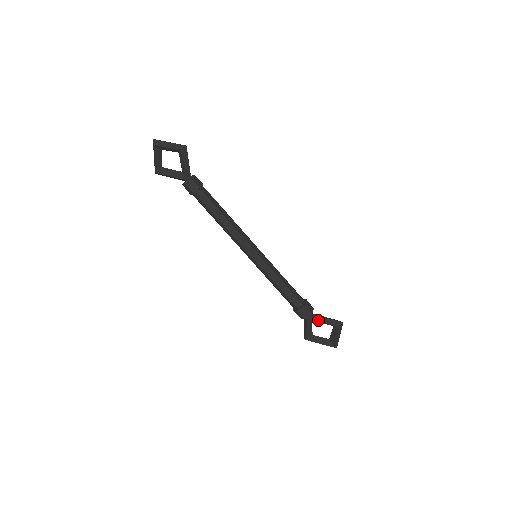
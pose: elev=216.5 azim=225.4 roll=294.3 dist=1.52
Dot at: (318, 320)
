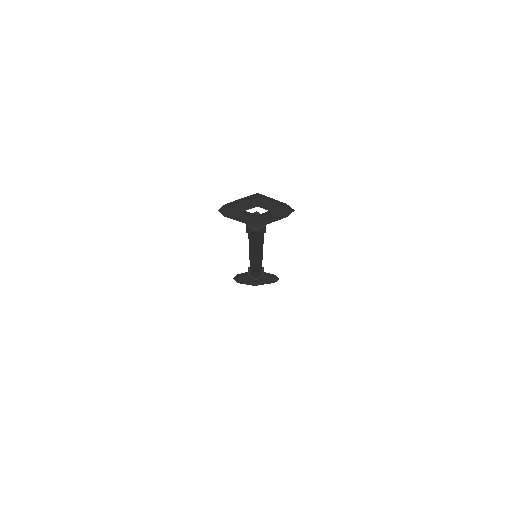
Dot at: (263, 279)
